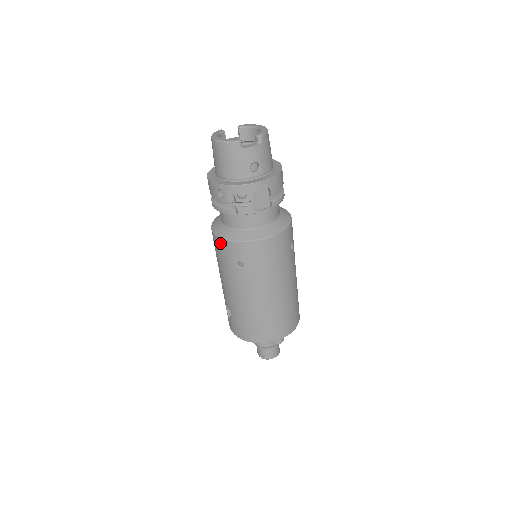
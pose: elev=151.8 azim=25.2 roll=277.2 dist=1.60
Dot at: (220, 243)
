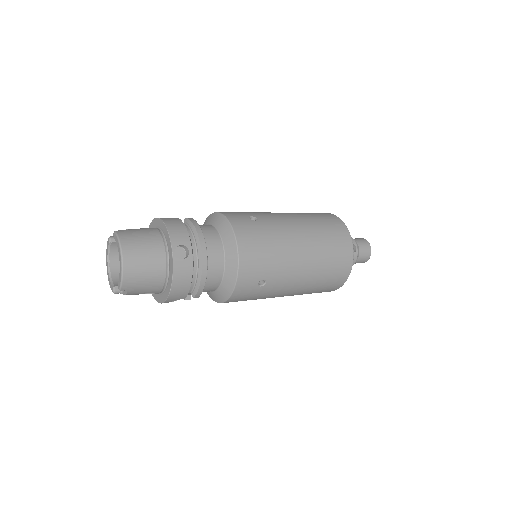
Dot at: occluded
